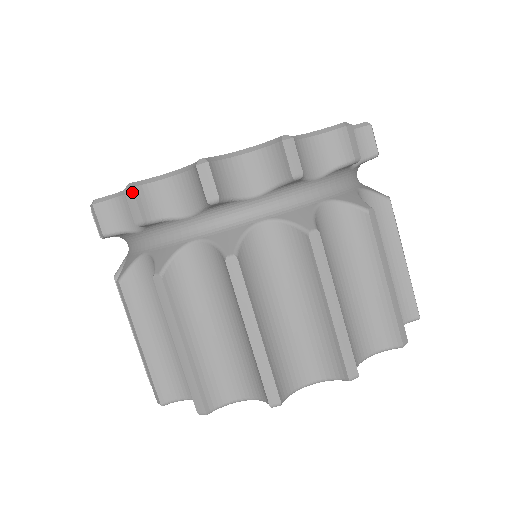
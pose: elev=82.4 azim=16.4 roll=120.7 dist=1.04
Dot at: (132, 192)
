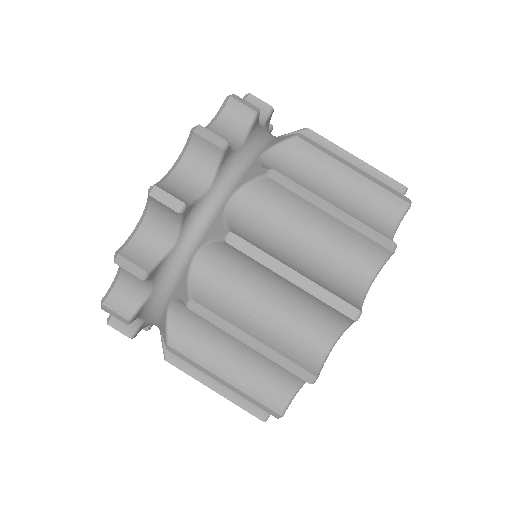
Dot at: (202, 127)
